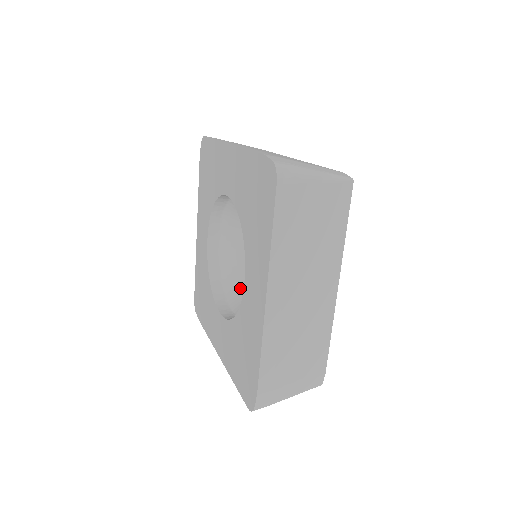
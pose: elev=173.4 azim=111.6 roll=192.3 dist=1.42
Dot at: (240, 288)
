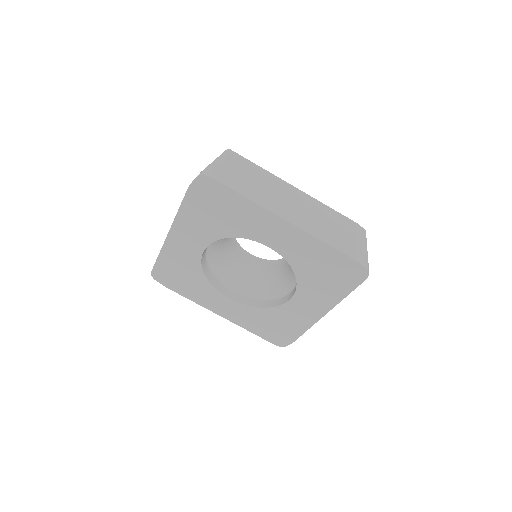
Dot at: (227, 269)
